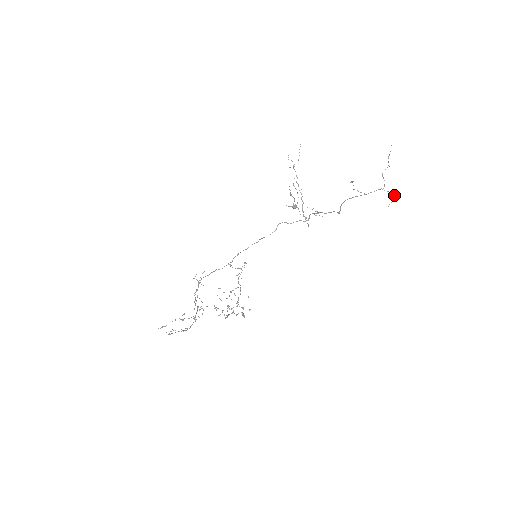
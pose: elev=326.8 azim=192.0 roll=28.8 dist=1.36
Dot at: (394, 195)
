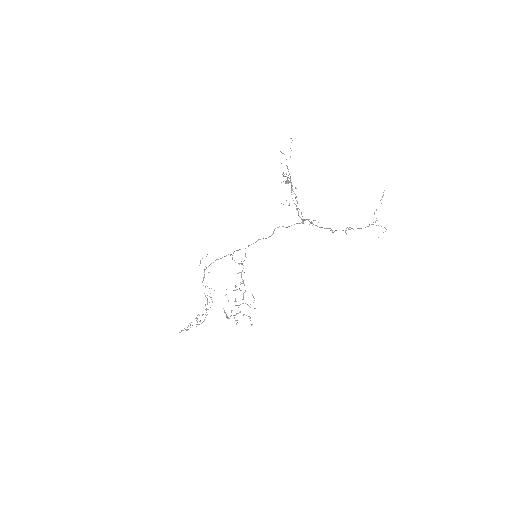
Dot at: (385, 228)
